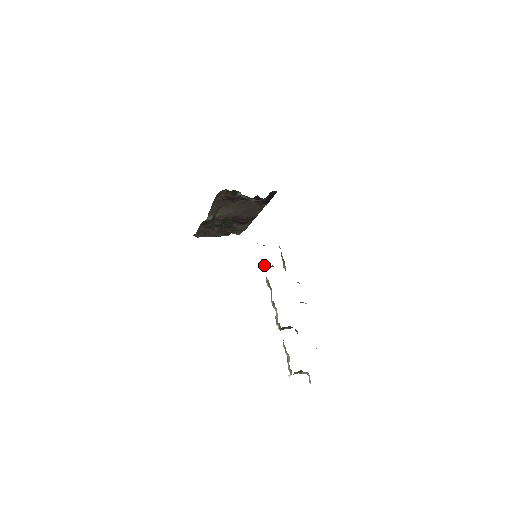
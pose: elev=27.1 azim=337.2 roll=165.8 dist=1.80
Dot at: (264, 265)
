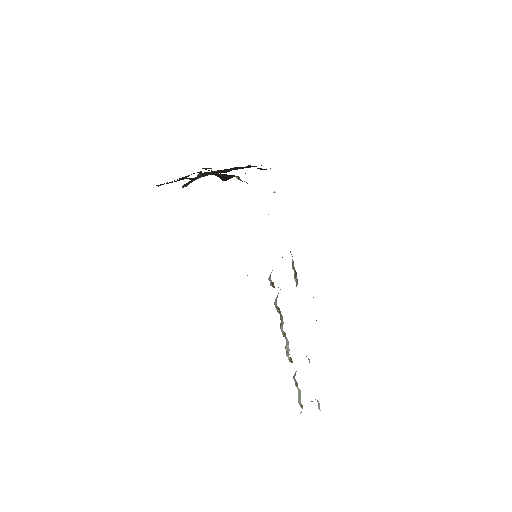
Dot at: (273, 286)
